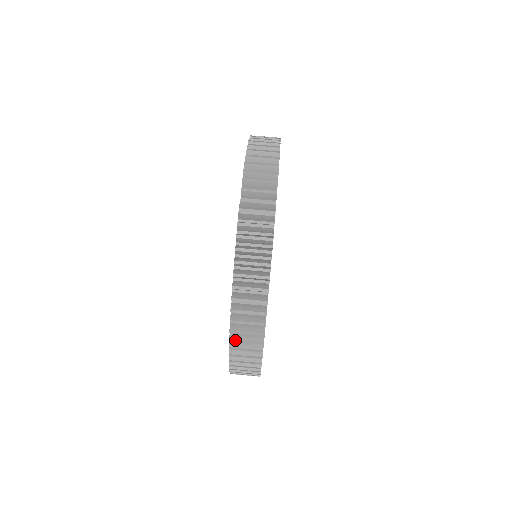
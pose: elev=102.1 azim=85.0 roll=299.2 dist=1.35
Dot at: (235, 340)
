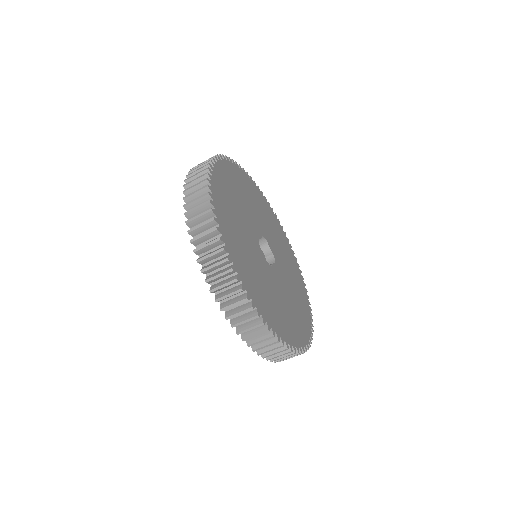
Dot at: occluded
